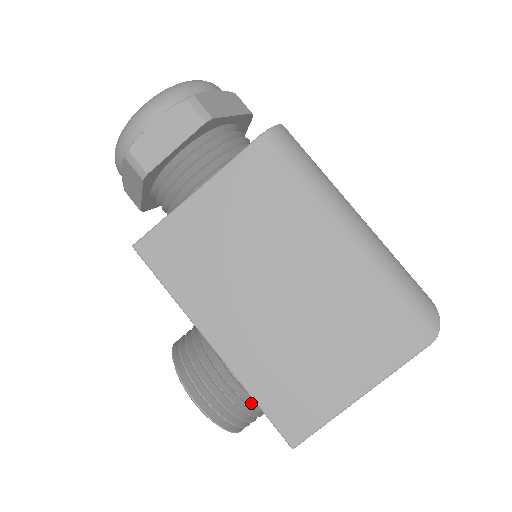
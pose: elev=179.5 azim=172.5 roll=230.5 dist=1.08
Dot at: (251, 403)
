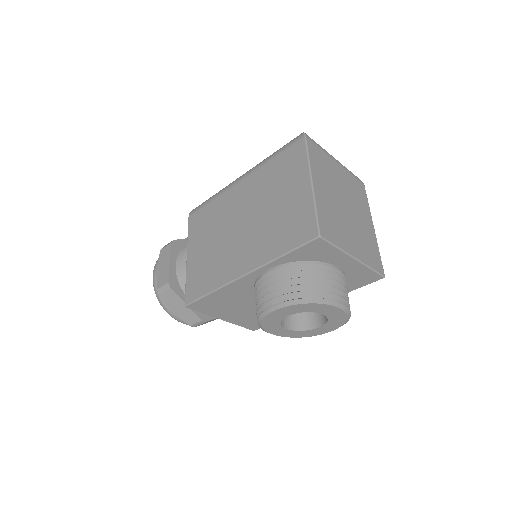
Dot at: (300, 271)
